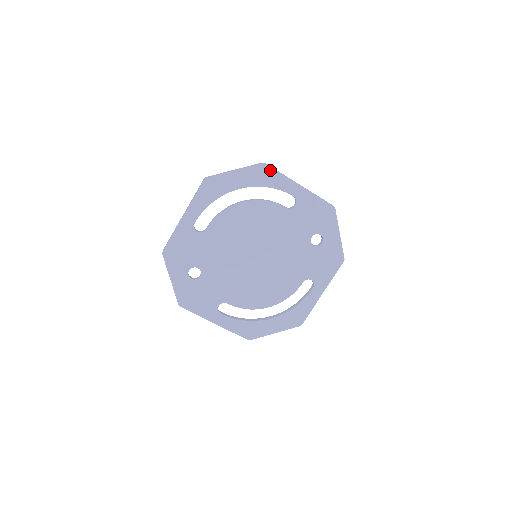
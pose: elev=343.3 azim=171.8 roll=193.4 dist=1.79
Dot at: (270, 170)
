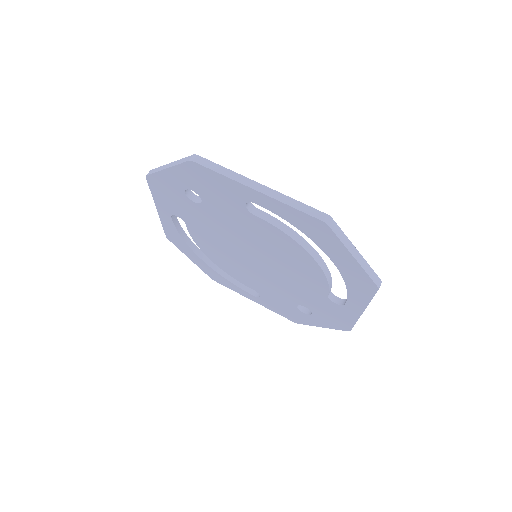
Dot at: (371, 291)
